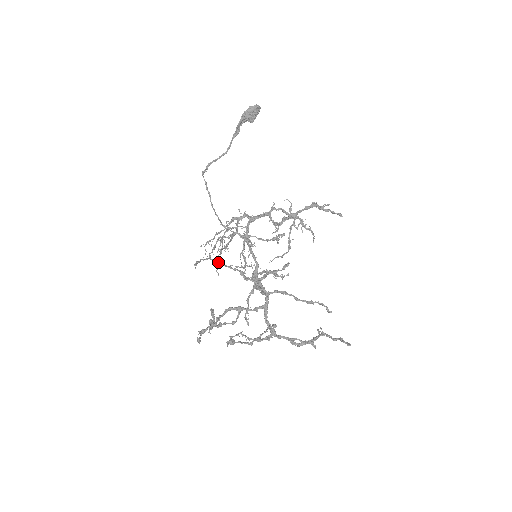
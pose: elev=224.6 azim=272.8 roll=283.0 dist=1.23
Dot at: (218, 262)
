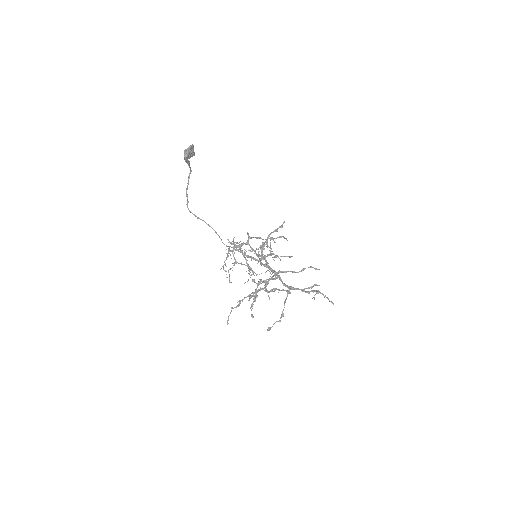
Dot at: (237, 306)
